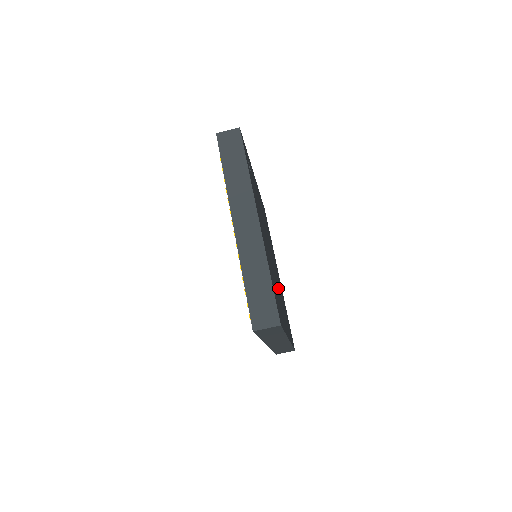
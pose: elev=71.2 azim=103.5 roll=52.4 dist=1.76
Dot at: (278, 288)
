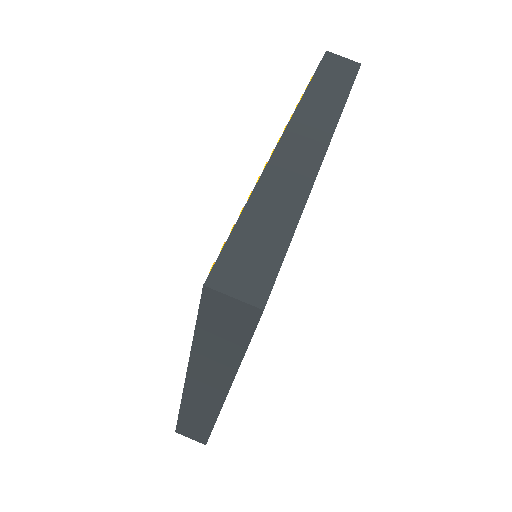
Dot at: occluded
